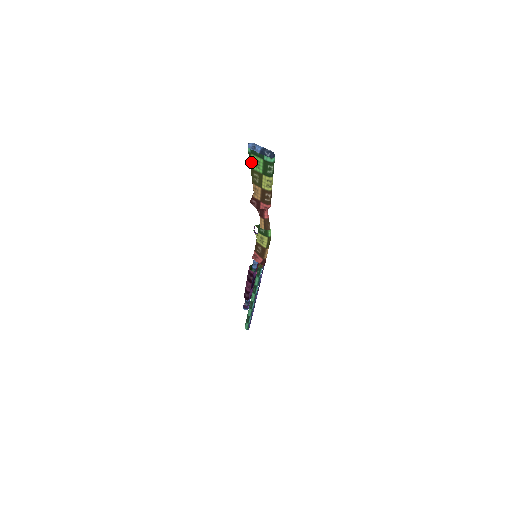
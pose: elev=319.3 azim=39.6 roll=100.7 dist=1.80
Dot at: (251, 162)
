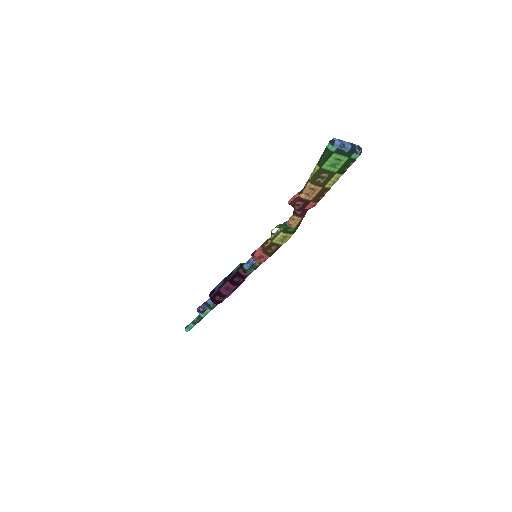
Dot at: (327, 162)
